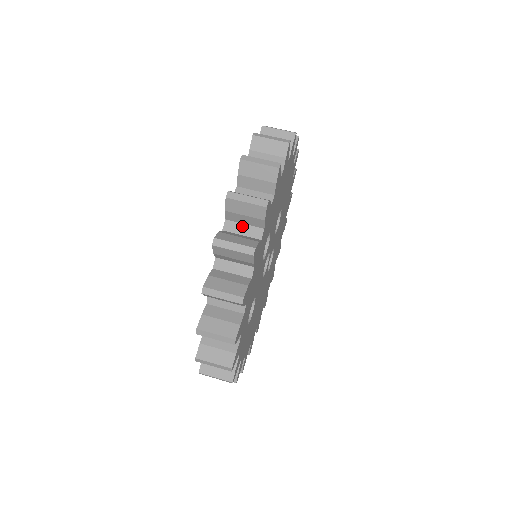
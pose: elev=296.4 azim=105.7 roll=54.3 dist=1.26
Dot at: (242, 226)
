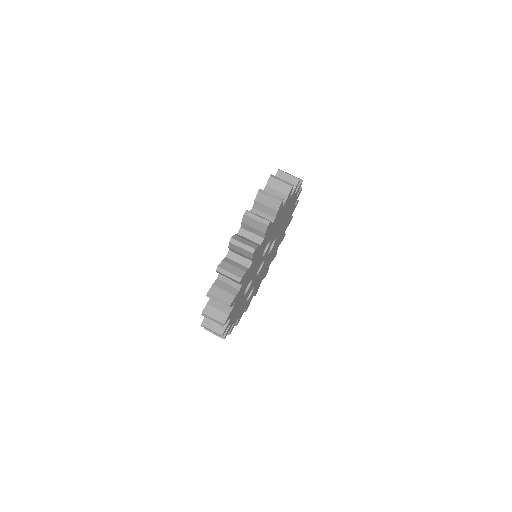
Dot at: occluded
